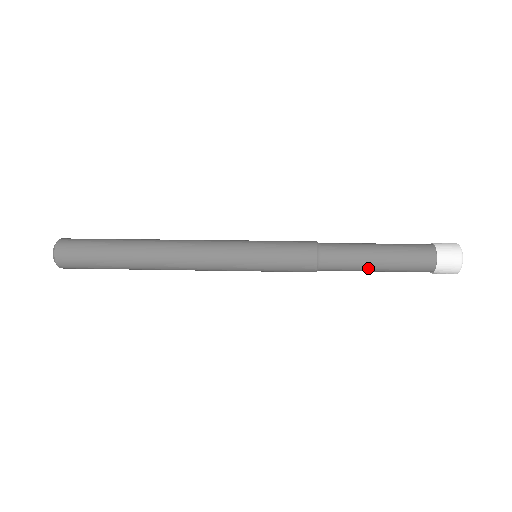
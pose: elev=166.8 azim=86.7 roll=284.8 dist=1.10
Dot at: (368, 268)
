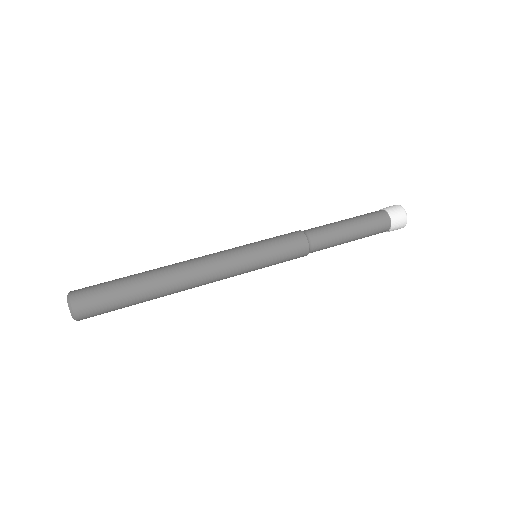
Dot at: occluded
